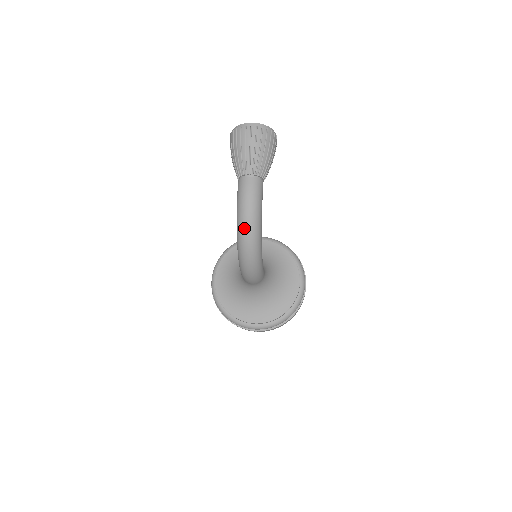
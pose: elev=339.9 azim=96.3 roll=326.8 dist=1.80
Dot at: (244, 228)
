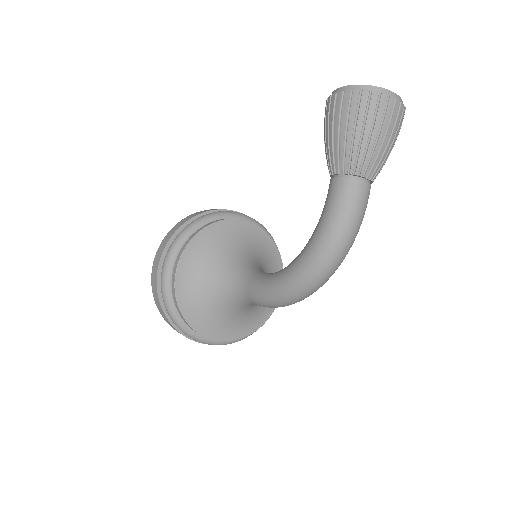
Dot at: (332, 259)
